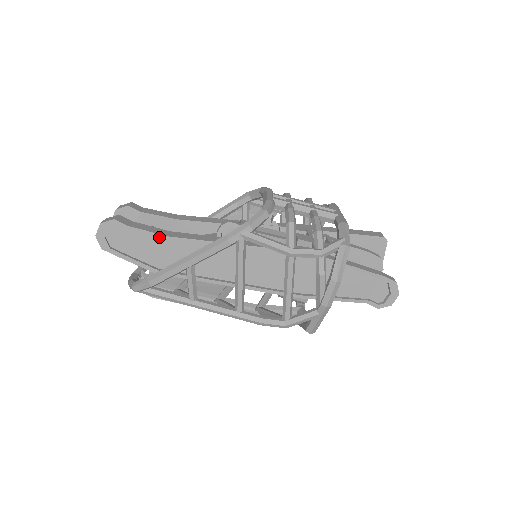
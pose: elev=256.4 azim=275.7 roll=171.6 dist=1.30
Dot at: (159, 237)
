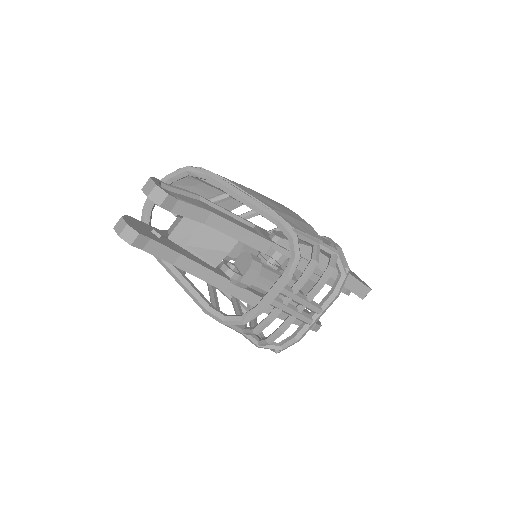
Dot at: (166, 260)
